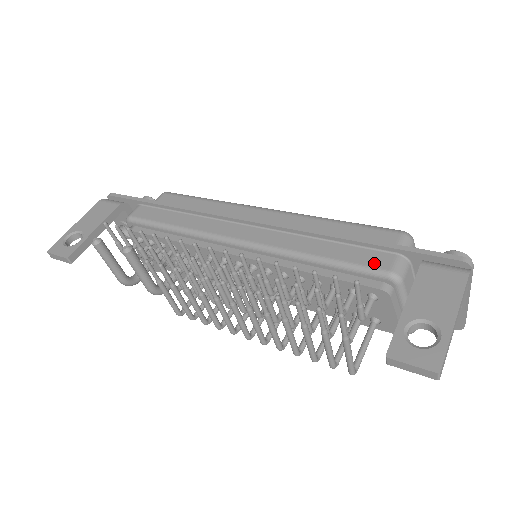
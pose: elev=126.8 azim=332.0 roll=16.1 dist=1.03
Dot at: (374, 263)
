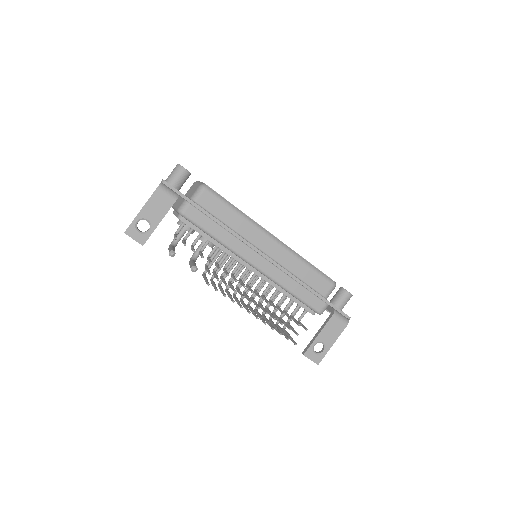
Dot at: (315, 305)
